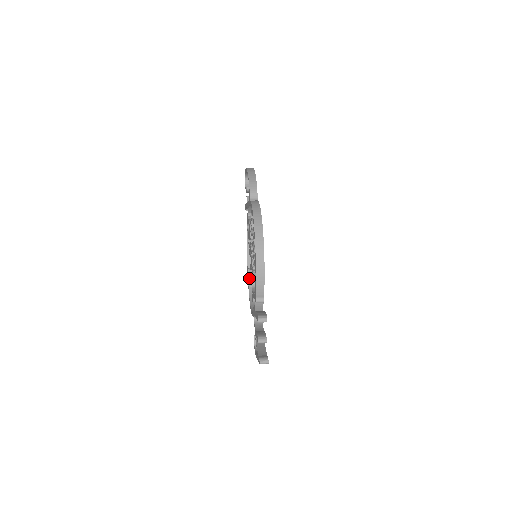
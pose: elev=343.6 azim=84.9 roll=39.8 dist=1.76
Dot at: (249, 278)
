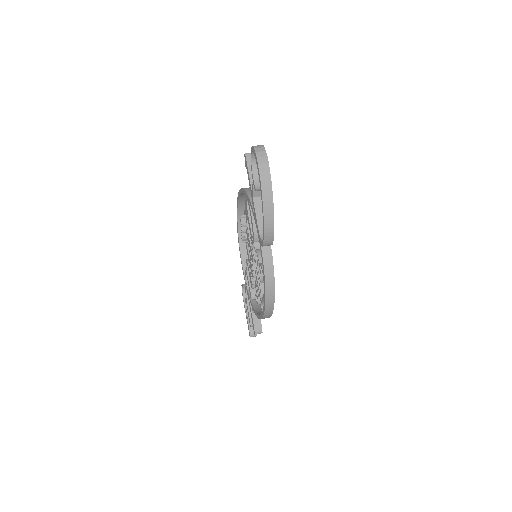
Dot at: (239, 209)
